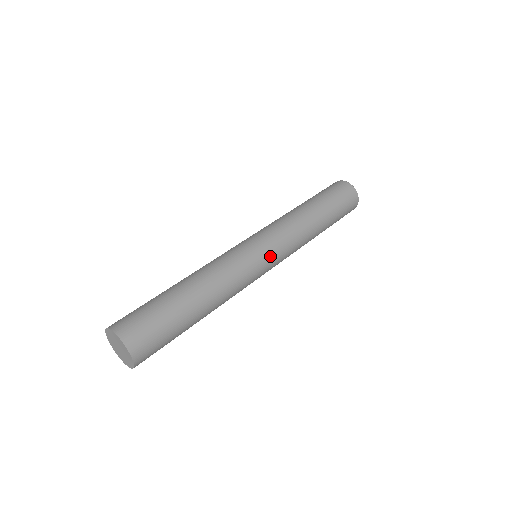
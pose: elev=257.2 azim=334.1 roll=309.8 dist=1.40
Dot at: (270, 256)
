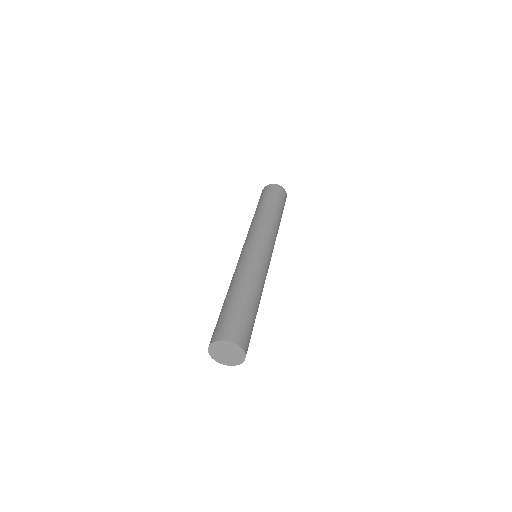
Dot at: occluded
